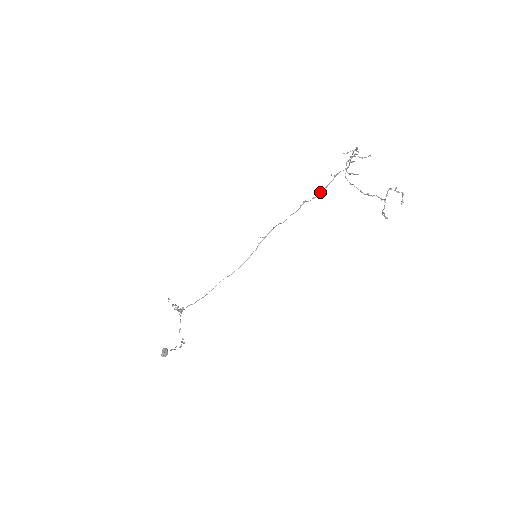
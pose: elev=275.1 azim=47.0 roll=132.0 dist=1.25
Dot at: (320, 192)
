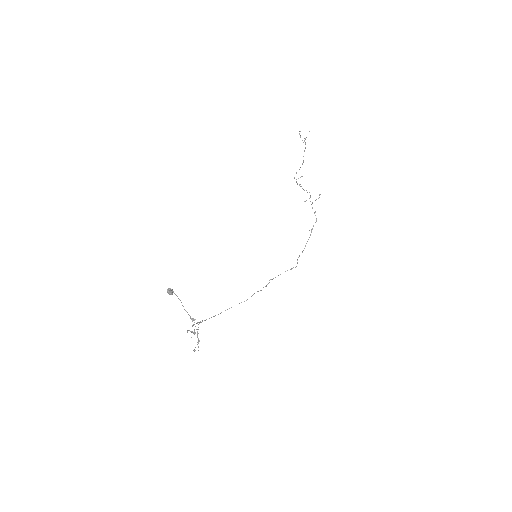
Dot at: occluded
